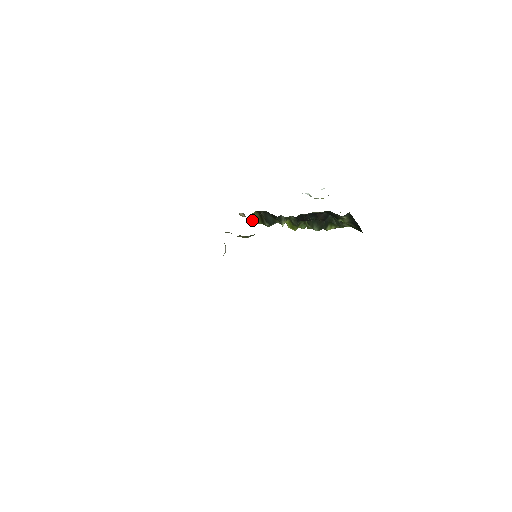
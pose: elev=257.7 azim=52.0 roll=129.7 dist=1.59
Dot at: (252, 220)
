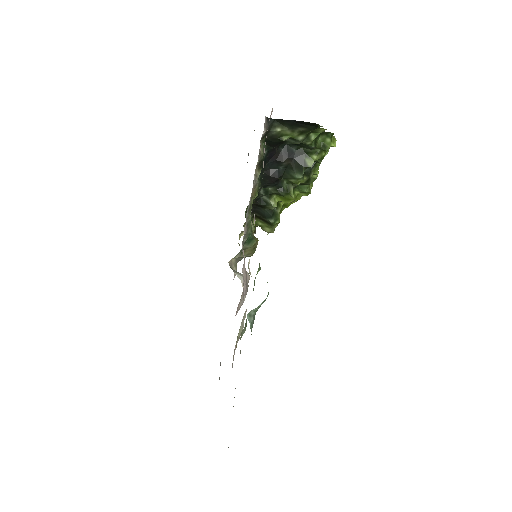
Dot at: occluded
